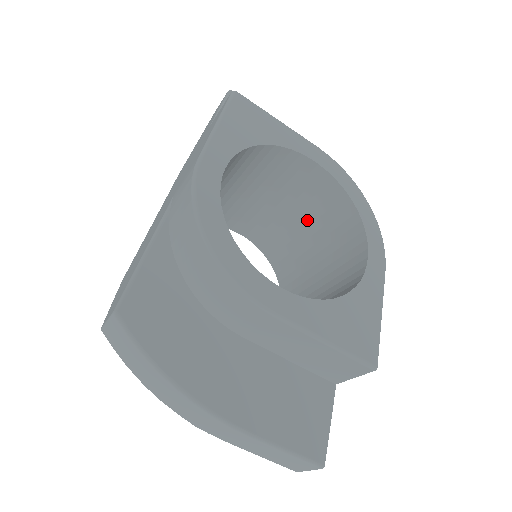
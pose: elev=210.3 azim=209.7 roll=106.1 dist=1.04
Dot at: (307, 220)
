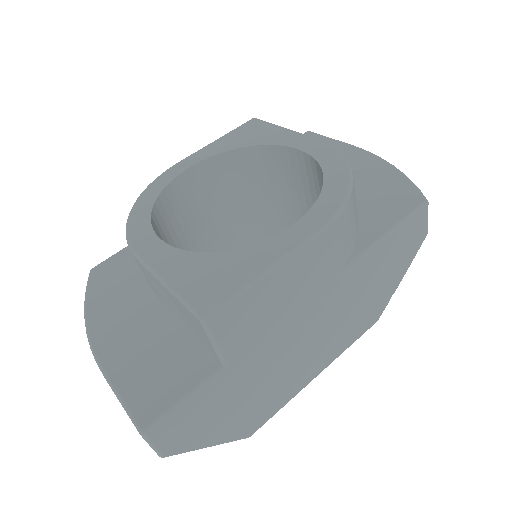
Dot at: occluded
